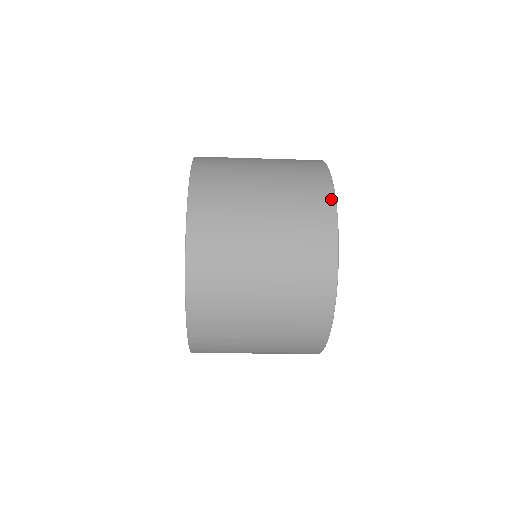
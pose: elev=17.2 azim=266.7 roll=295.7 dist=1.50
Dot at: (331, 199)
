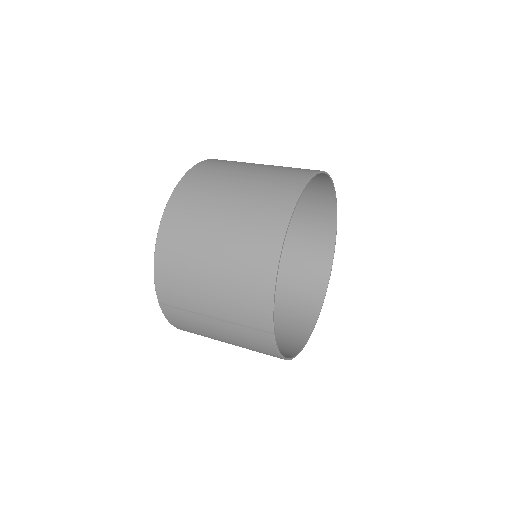
Dot at: (294, 197)
